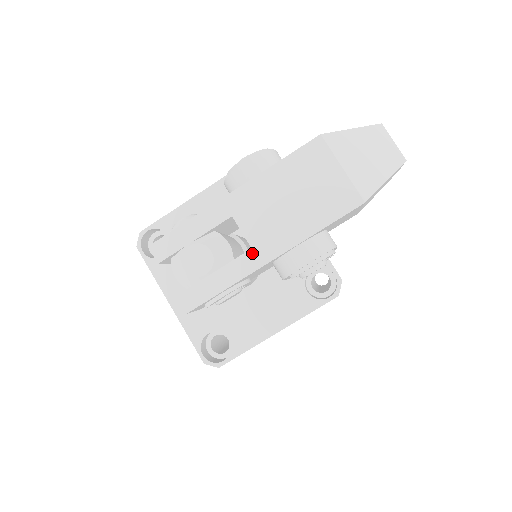
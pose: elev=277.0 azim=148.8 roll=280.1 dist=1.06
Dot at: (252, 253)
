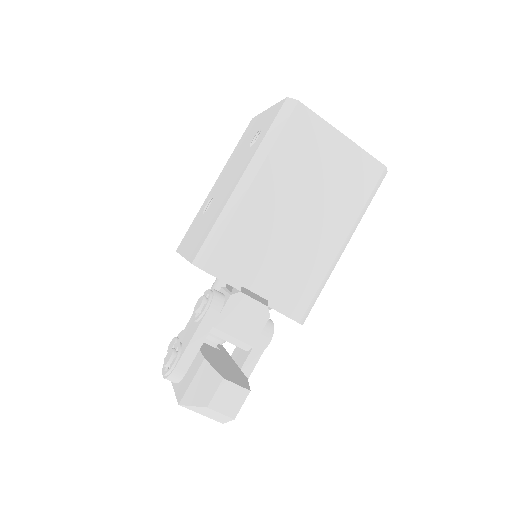
Dot at: occluded
